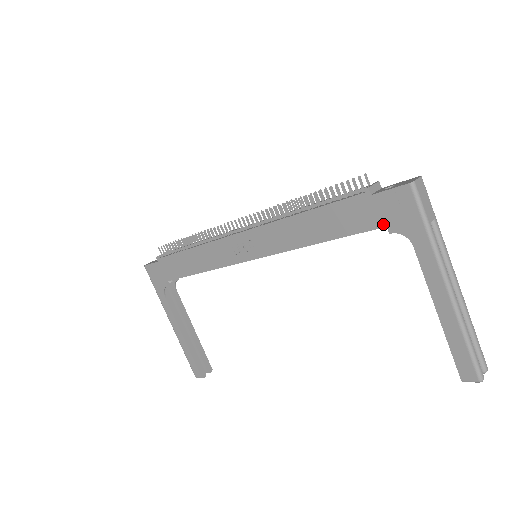
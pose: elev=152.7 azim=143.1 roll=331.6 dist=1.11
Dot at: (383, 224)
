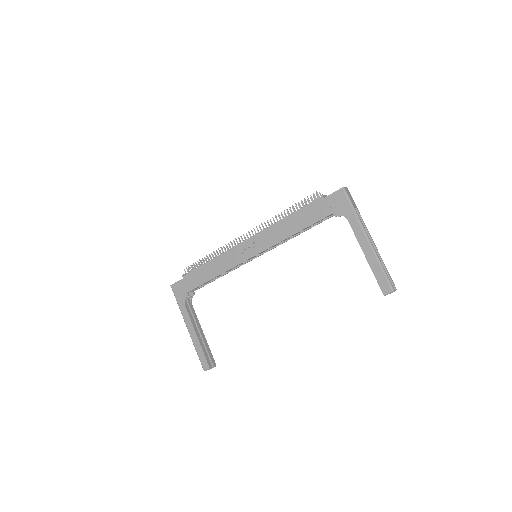
Dot at: (331, 212)
